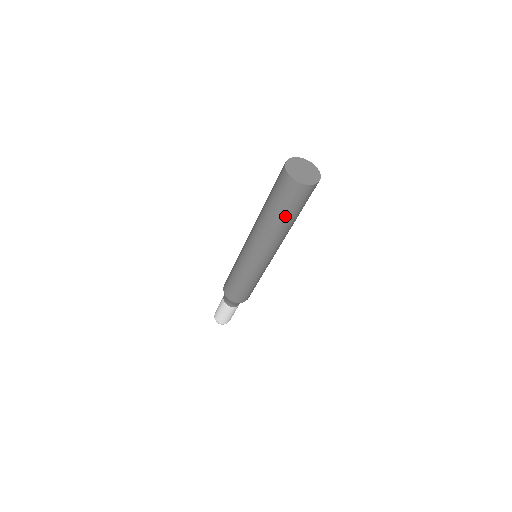
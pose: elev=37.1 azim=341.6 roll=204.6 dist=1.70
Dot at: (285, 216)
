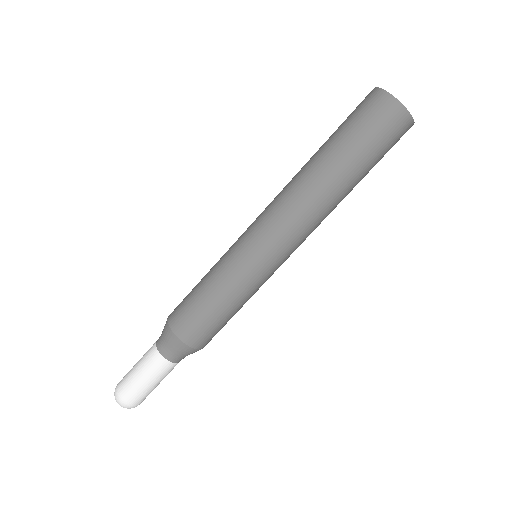
Dot at: (336, 146)
